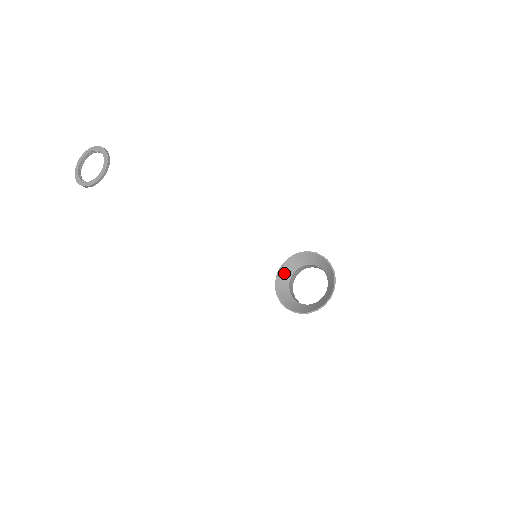
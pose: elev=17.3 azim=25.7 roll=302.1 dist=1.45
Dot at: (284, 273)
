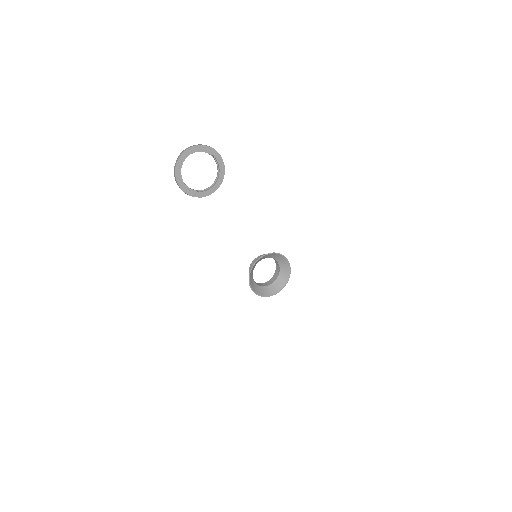
Dot at: (257, 262)
